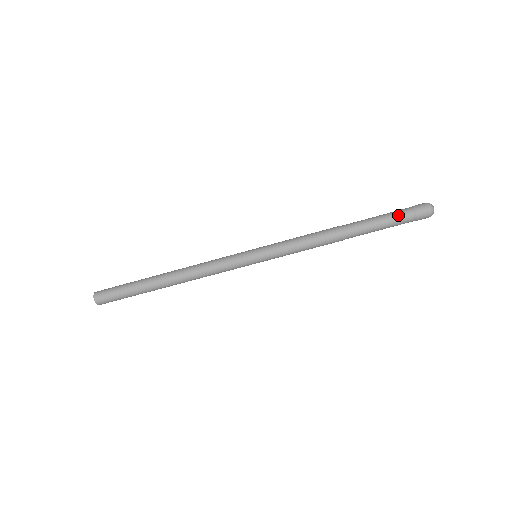
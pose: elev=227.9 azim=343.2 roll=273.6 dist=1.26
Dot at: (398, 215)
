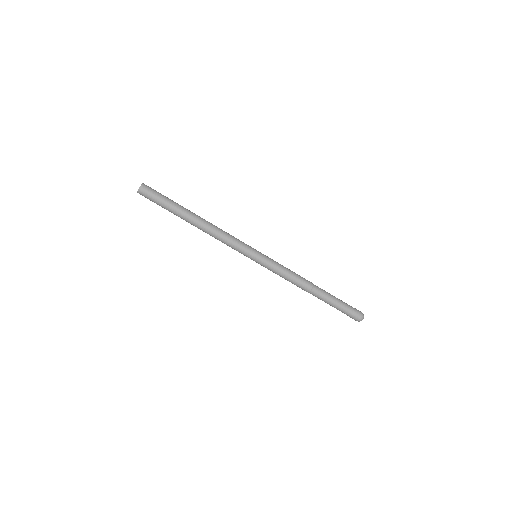
Dot at: (344, 308)
